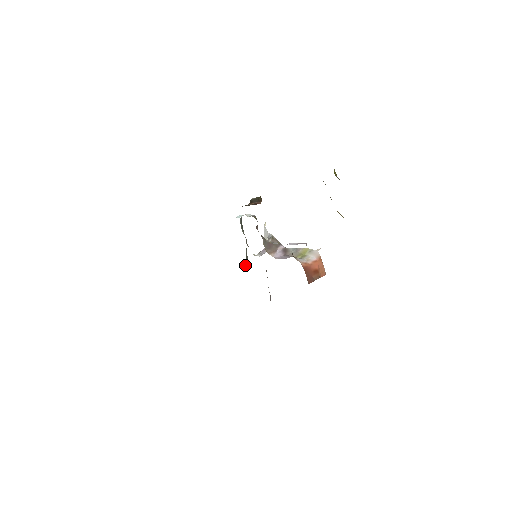
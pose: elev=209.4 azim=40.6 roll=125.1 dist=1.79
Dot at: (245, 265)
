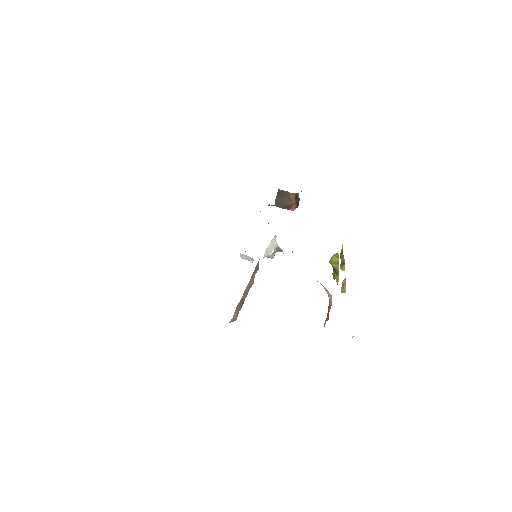
Dot at: (242, 254)
